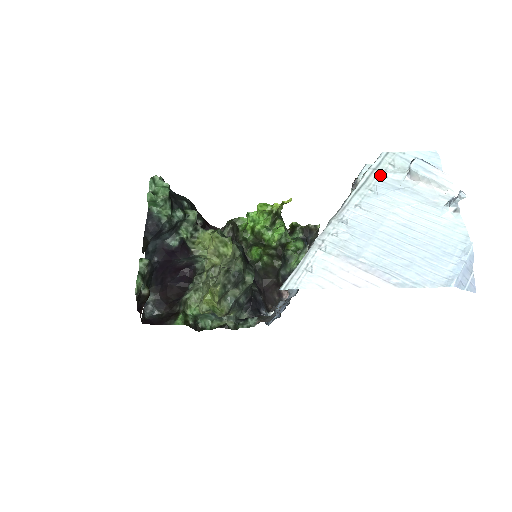
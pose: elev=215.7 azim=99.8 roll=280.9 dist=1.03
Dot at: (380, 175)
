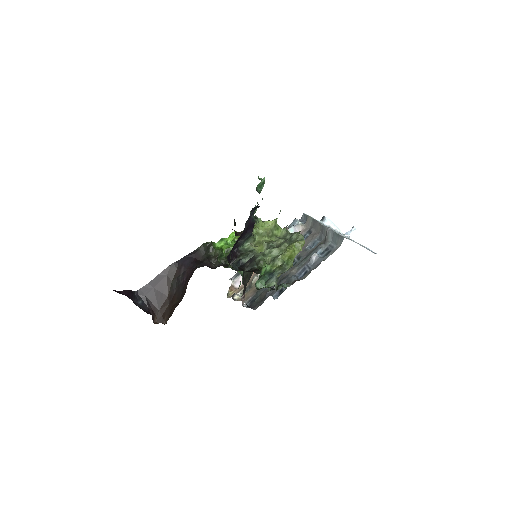
Dot at: (315, 219)
